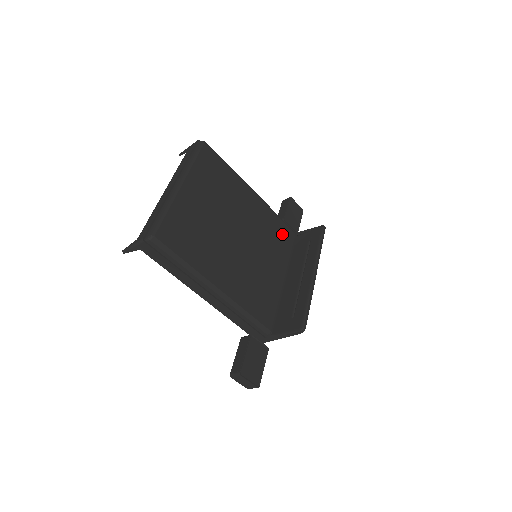
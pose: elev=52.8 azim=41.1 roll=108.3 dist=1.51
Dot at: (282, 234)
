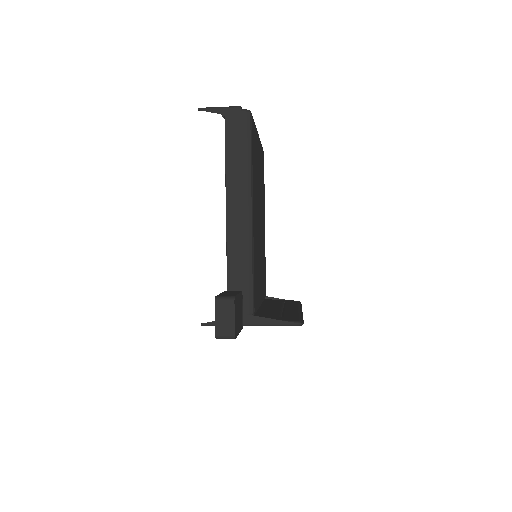
Dot at: occluded
